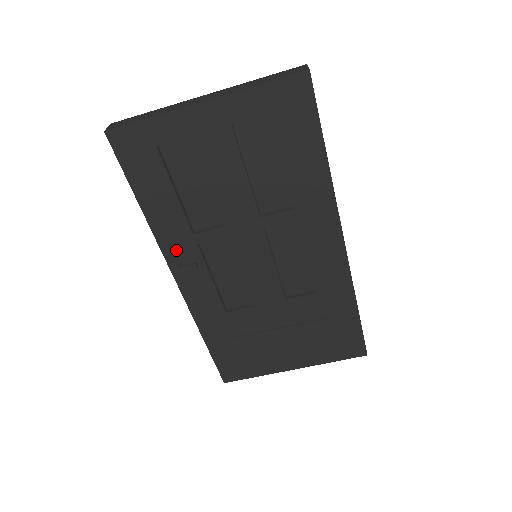
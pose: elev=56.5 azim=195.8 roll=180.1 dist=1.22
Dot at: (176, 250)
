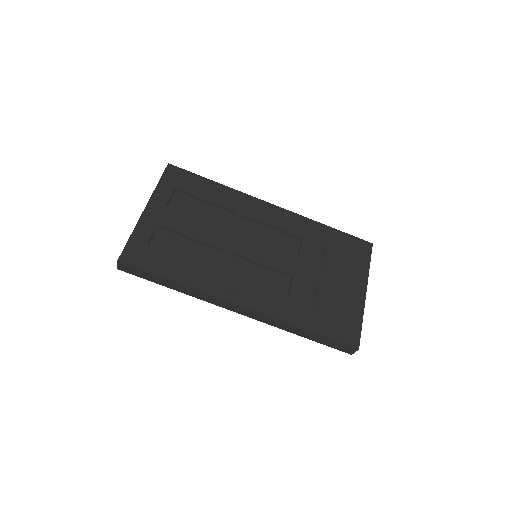
Dot at: (218, 287)
